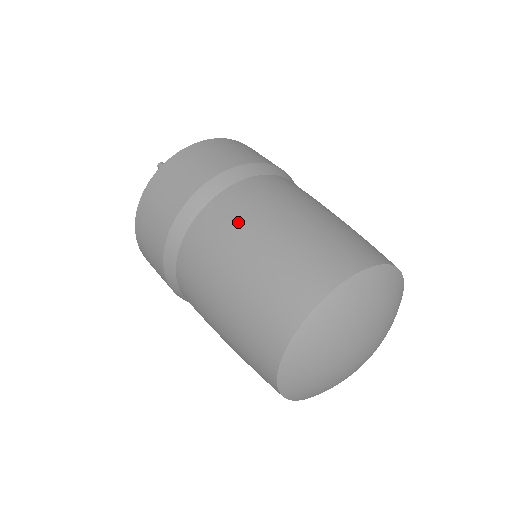
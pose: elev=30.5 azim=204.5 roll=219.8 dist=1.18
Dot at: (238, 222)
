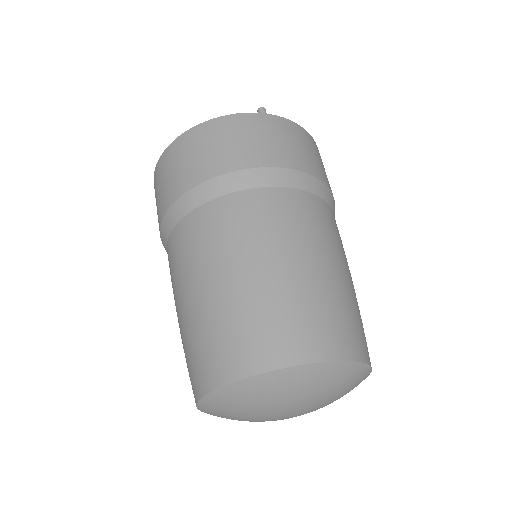
Dot at: (172, 285)
